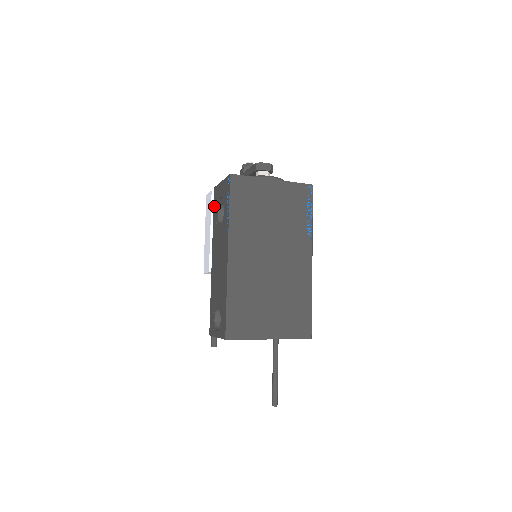
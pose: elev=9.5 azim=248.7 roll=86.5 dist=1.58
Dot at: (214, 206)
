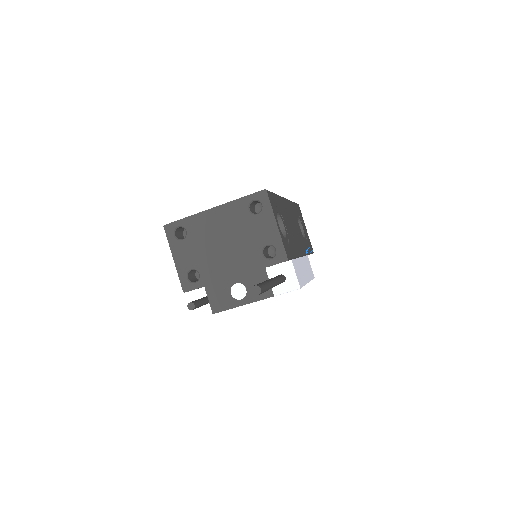
Dot at: occluded
